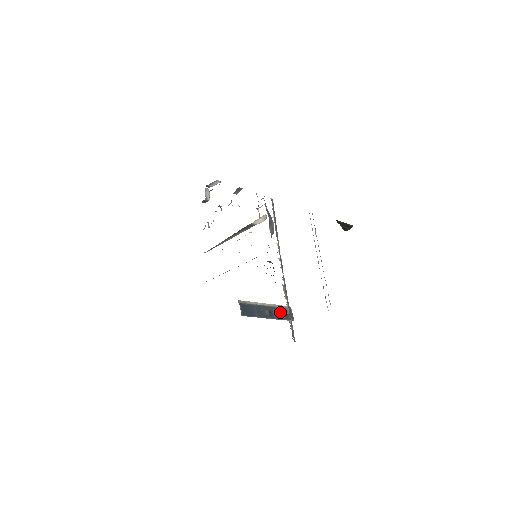
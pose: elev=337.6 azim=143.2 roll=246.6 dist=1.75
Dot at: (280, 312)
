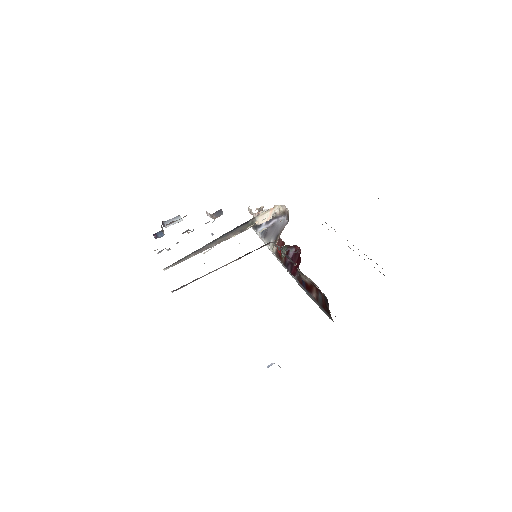
Dot at: occluded
